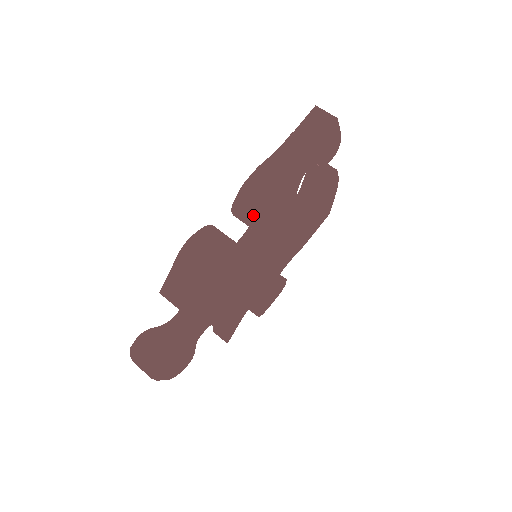
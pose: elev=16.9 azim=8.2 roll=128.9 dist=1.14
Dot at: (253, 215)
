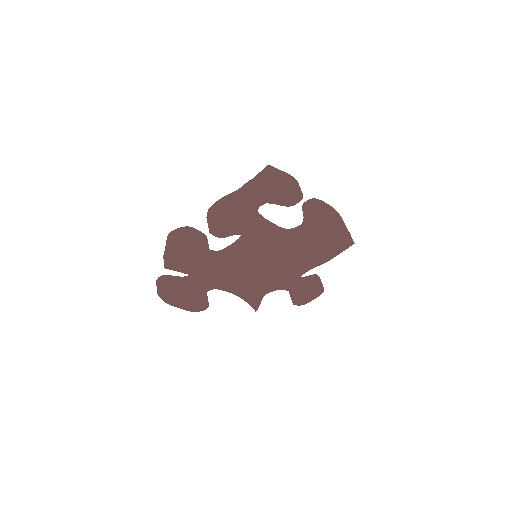
Dot at: (209, 227)
